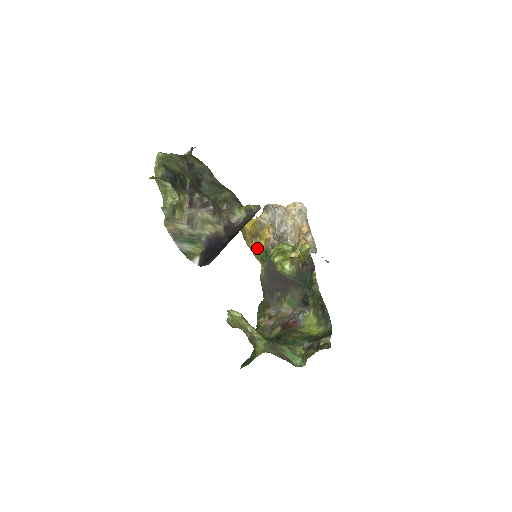
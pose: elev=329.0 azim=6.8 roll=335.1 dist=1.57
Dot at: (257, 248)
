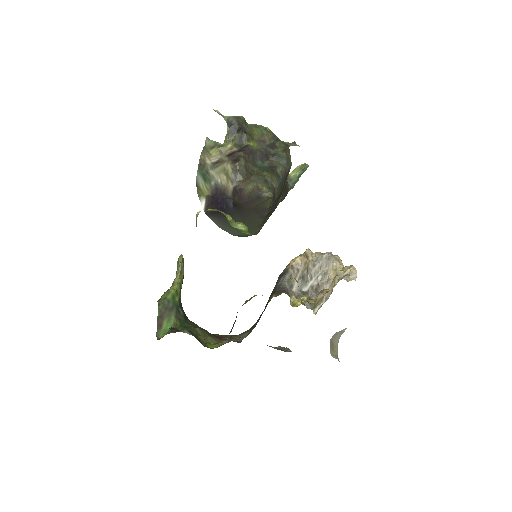
Dot at: occluded
